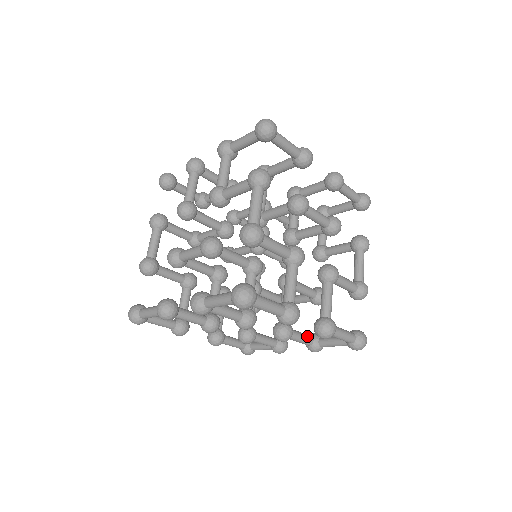
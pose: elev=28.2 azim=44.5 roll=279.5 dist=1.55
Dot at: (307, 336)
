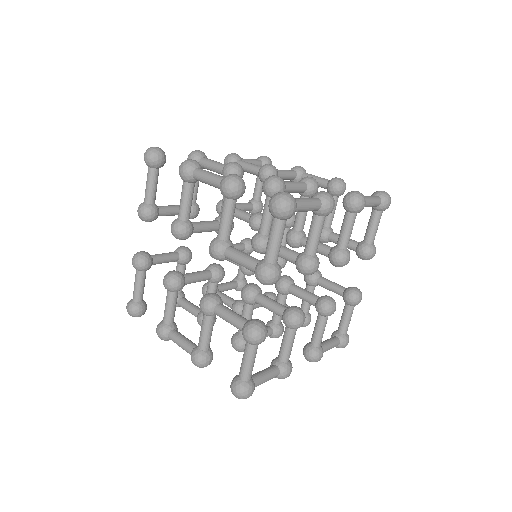
Dot at: occluded
